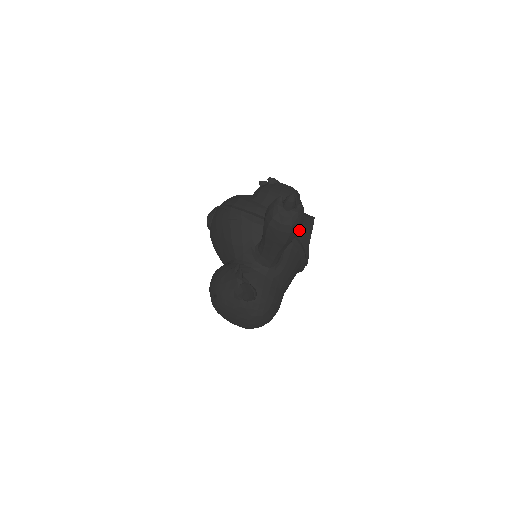
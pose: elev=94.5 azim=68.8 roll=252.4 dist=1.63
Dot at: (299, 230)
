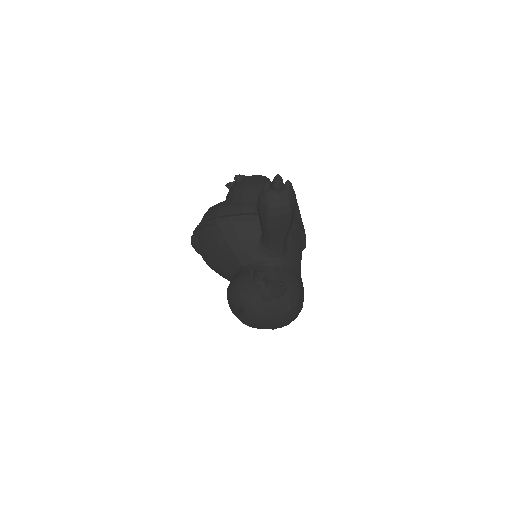
Dot at: occluded
